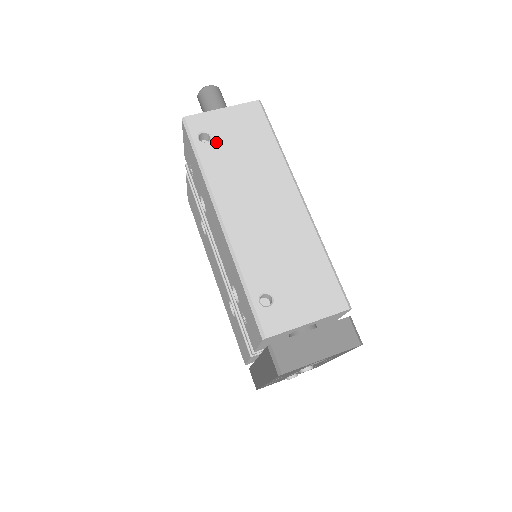
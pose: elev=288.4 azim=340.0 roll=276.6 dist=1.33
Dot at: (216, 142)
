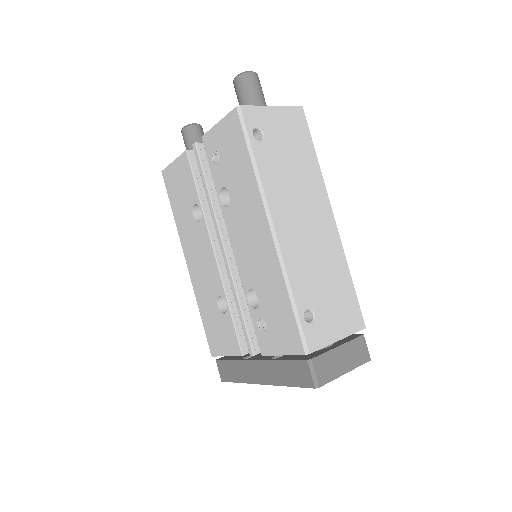
Dot at: (269, 143)
